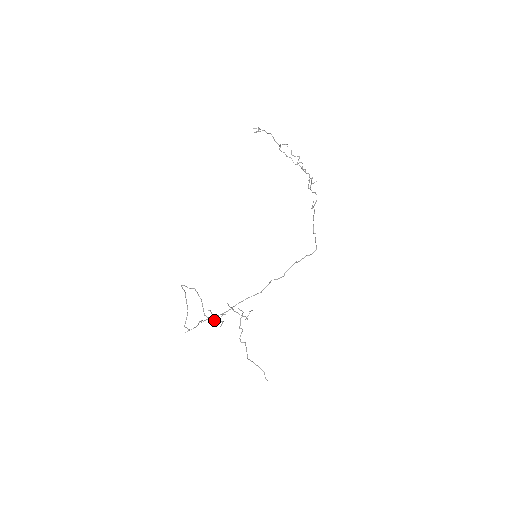
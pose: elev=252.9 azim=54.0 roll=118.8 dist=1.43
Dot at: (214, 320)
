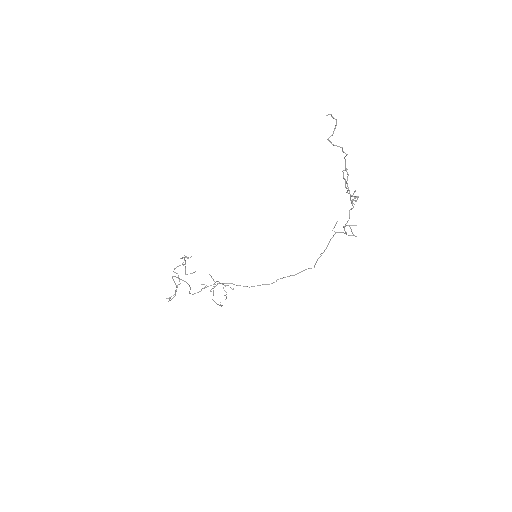
Dot at: occluded
